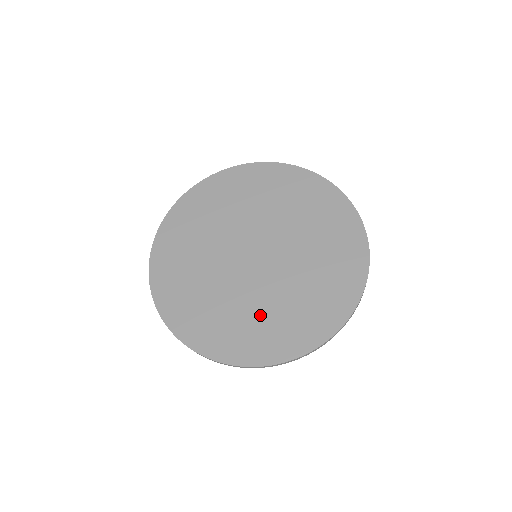
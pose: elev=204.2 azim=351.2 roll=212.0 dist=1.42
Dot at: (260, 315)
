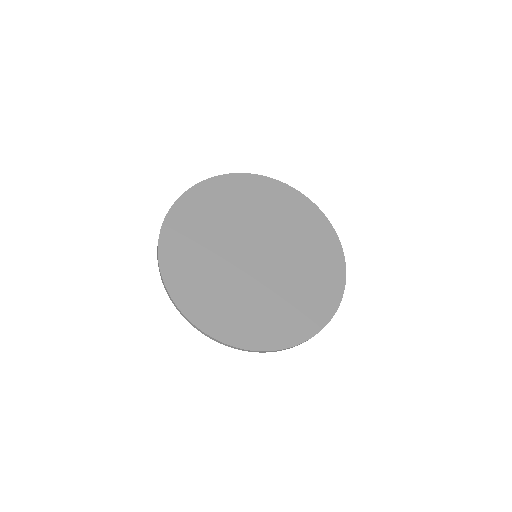
Dot at: (302, 287)
